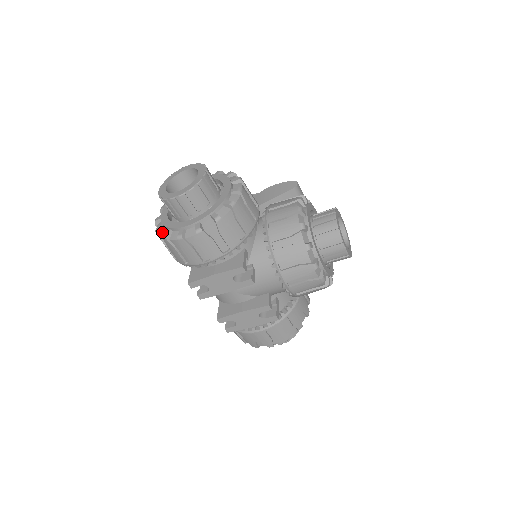
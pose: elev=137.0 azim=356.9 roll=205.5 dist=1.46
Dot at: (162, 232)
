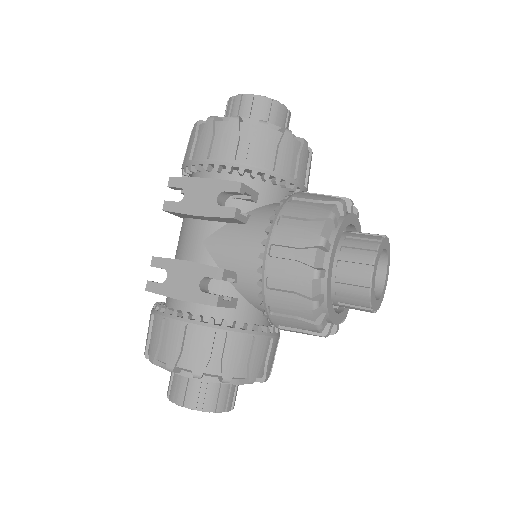
Dot at: occluded
